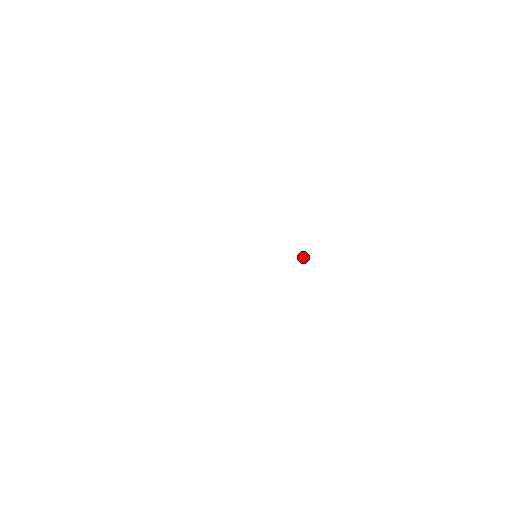
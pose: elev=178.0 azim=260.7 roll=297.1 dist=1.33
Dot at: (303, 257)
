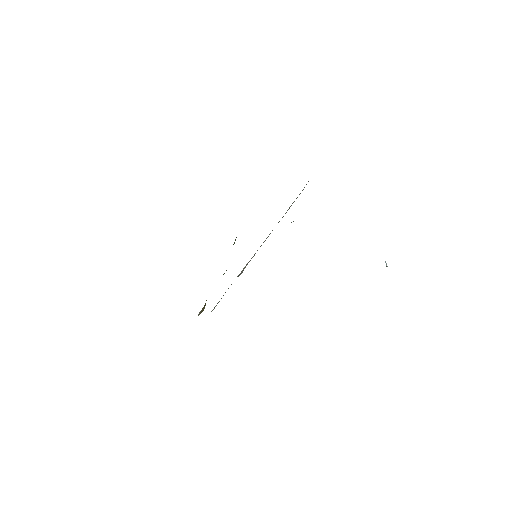
Dot at: (386, 263)
